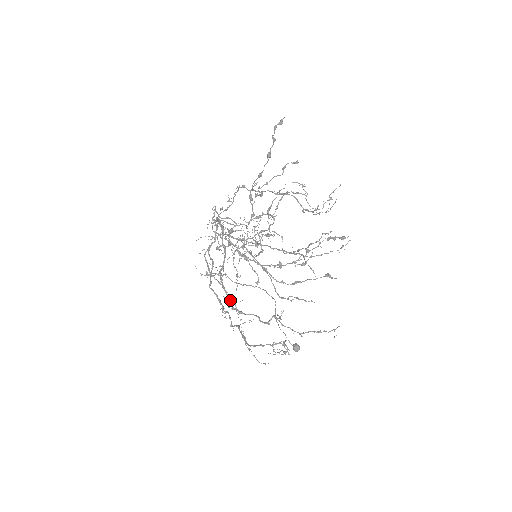
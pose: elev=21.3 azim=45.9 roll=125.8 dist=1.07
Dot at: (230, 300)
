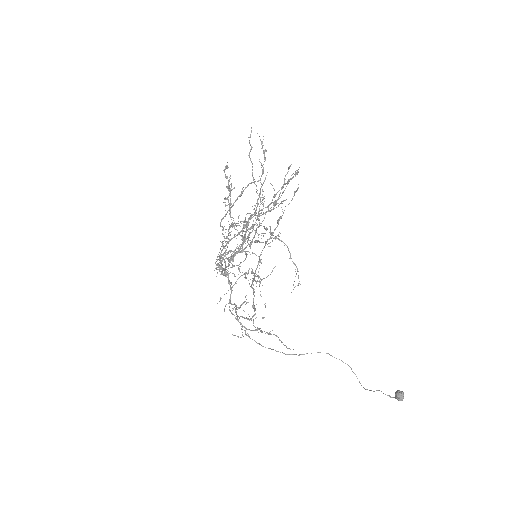
Dot at: occluded
